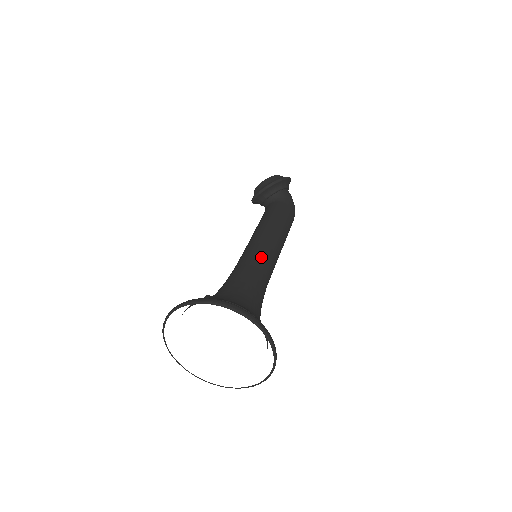
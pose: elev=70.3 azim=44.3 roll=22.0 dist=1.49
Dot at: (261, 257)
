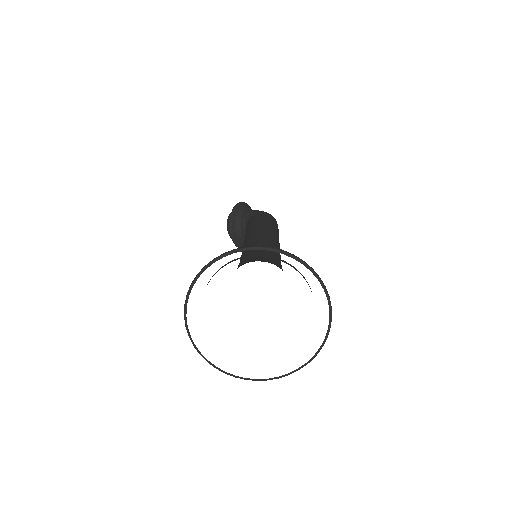
Dot at: (250, 245)
